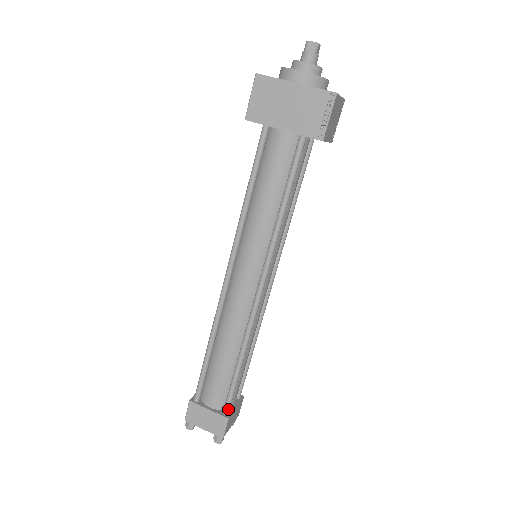
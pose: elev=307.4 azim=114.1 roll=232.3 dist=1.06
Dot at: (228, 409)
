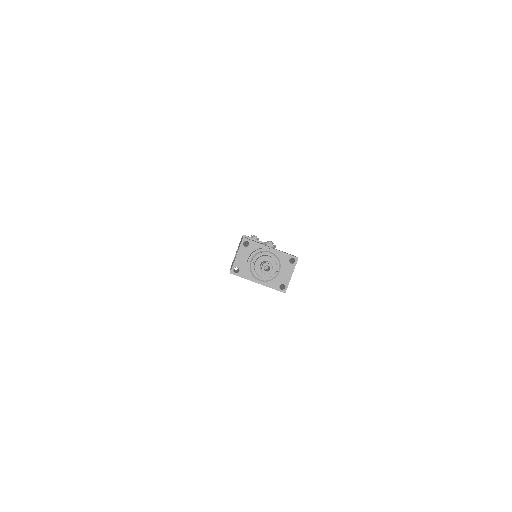
Dot at: occluded
